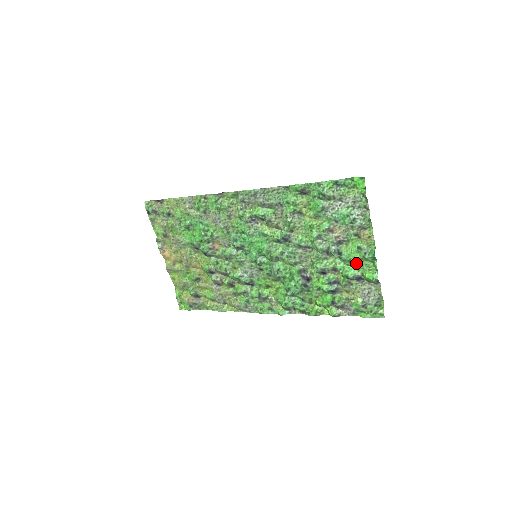
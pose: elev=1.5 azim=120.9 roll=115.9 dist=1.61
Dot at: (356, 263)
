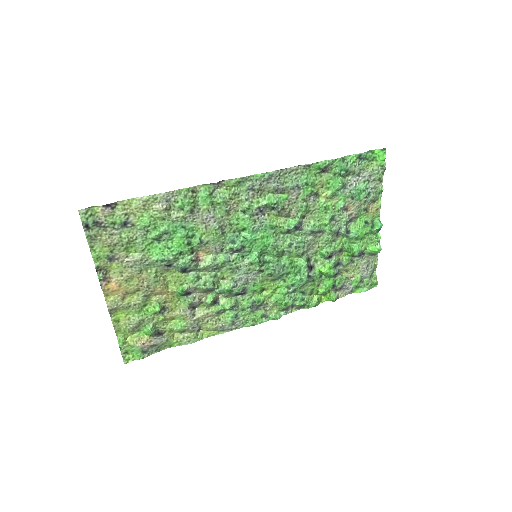
Dot at: (361, 239)
